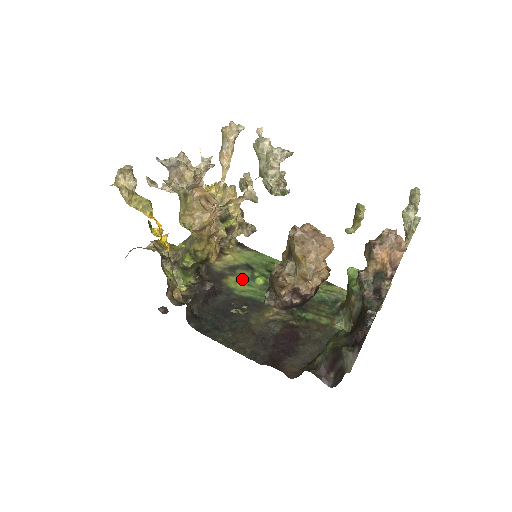
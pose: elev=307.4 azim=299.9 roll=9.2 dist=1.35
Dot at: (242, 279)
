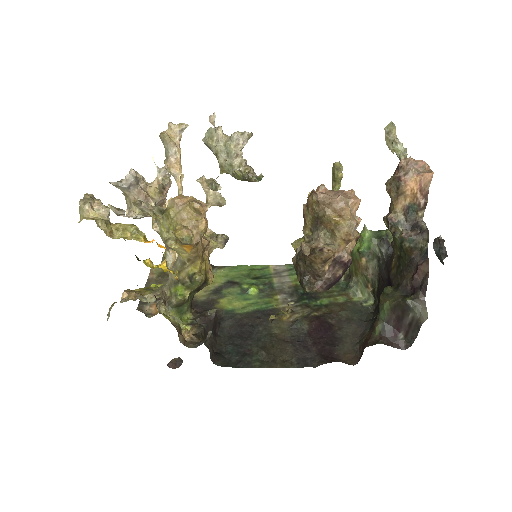
Dot at: (234, 297)
